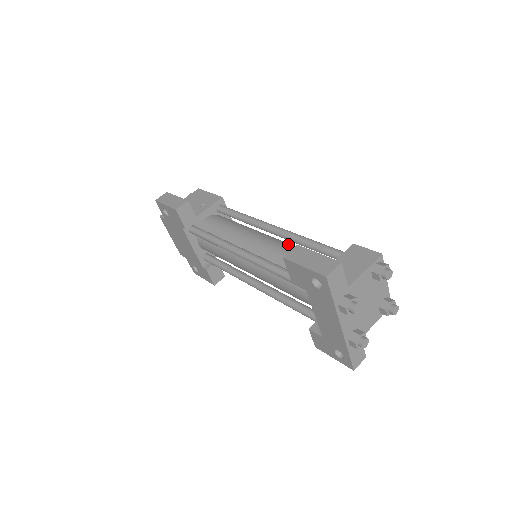
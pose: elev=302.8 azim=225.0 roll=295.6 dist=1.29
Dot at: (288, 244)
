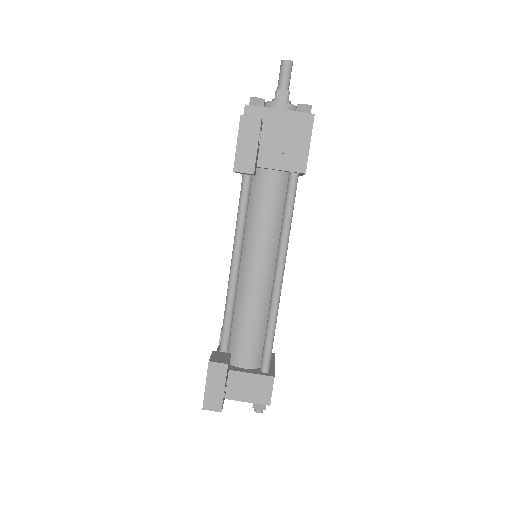
Dot at: (267, 301)
